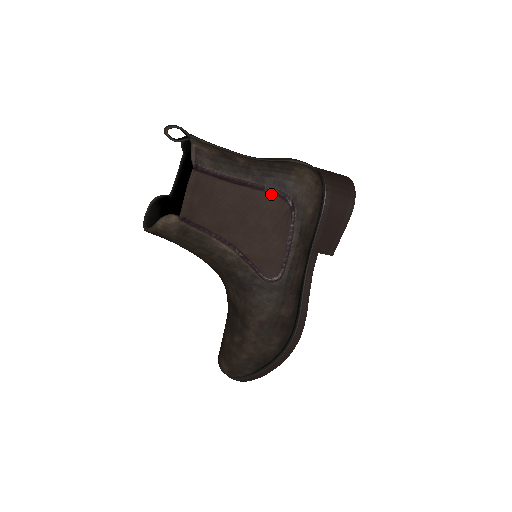
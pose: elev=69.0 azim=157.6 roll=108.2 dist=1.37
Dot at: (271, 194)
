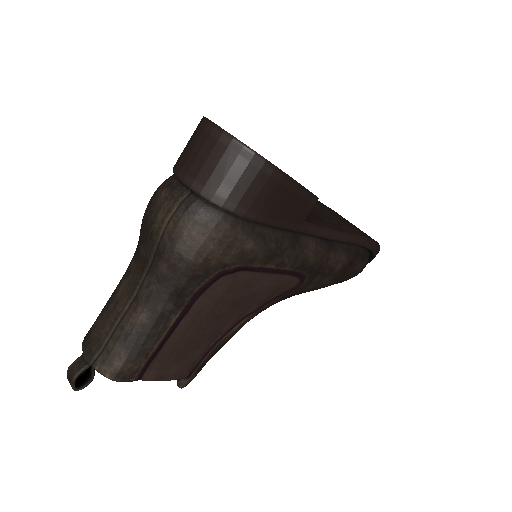
Dot at: (204, 293)
